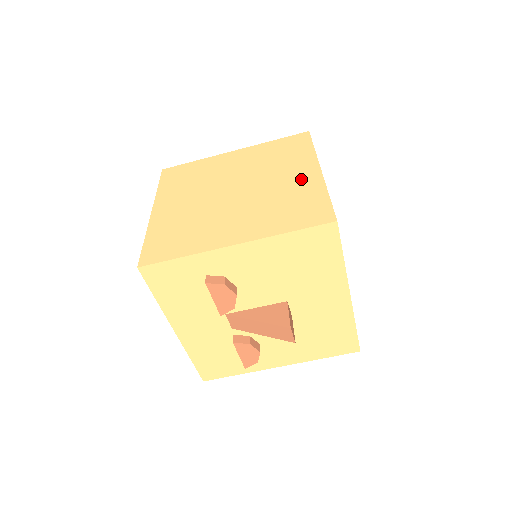
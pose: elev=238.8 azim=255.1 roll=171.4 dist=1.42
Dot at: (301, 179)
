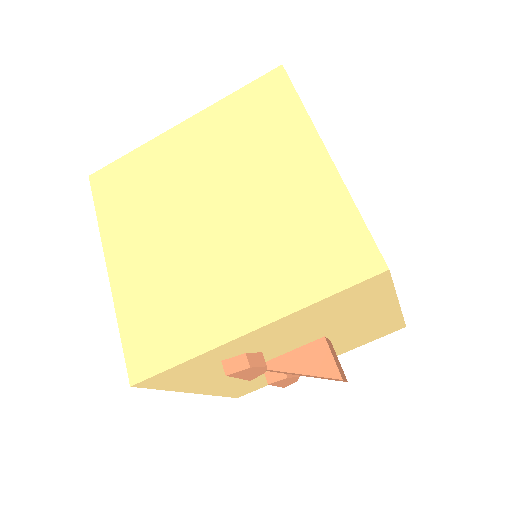
Dot at: (305, 180)
